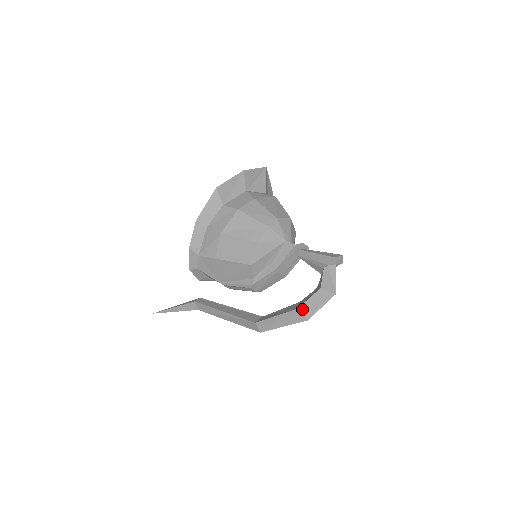
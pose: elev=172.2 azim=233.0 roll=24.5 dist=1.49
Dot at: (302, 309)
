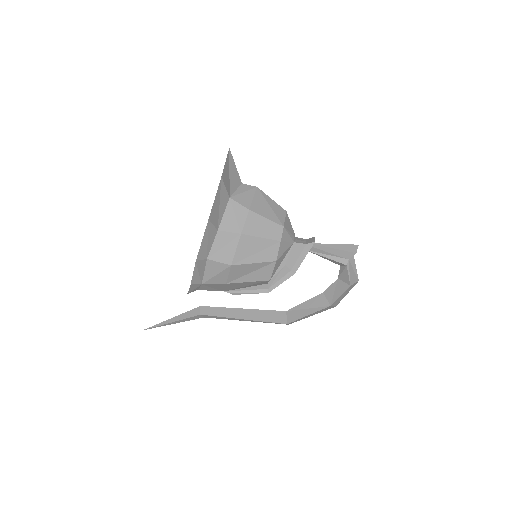
Dot at: (334, 304)
